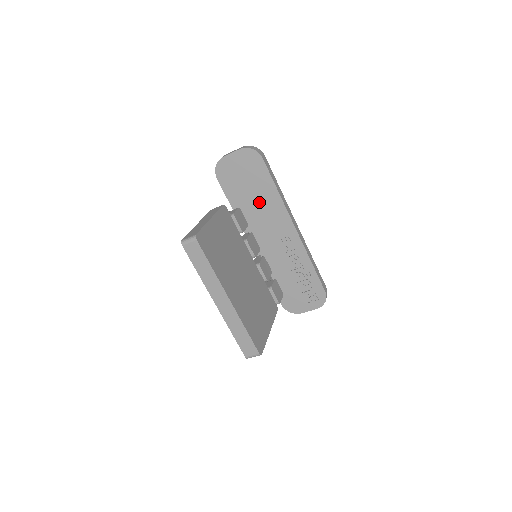
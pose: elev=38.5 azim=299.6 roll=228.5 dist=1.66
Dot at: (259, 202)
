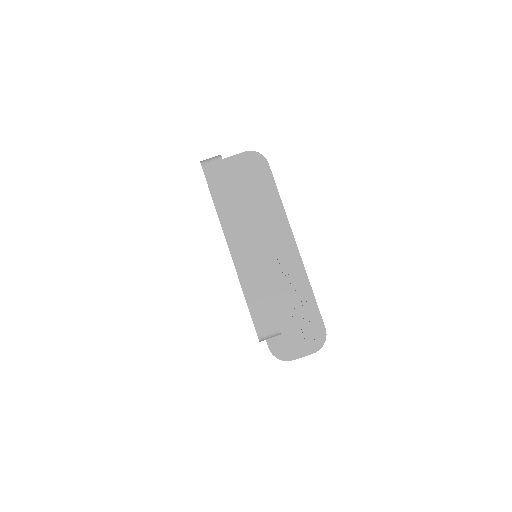
Dot at: (258, 211)
